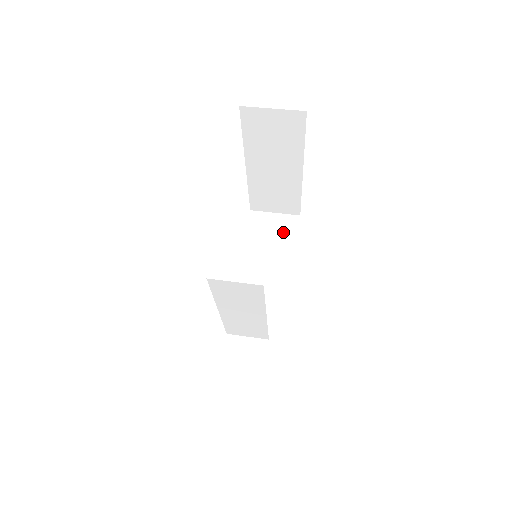
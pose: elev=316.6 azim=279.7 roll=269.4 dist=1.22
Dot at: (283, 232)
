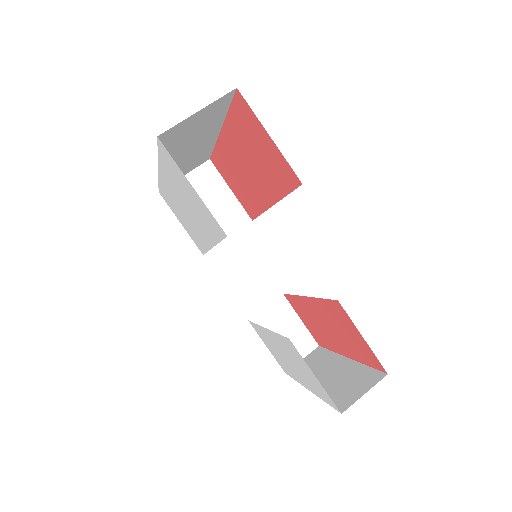
Dot at: (211, 190)
